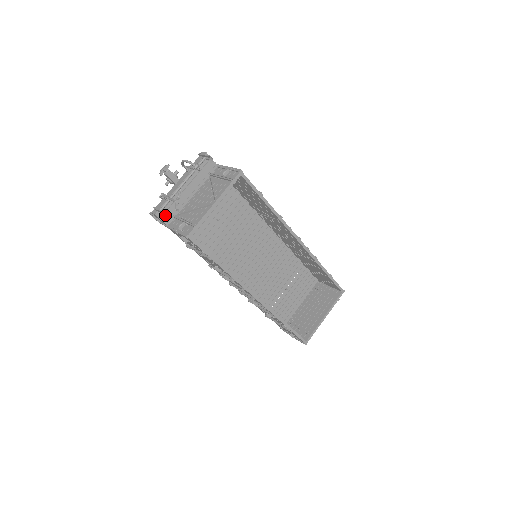
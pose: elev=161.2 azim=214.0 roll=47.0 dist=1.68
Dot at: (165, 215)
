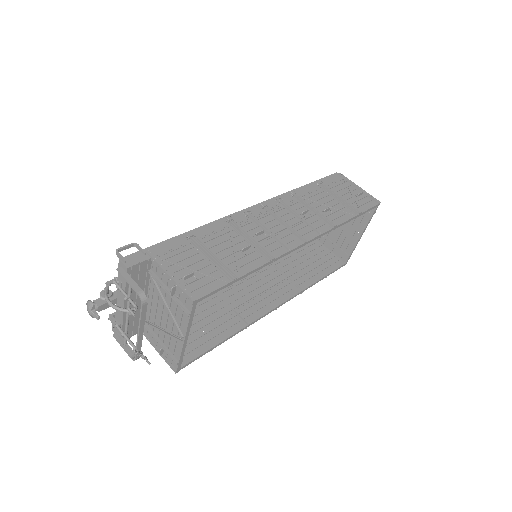
Dot at: (131, 331)
